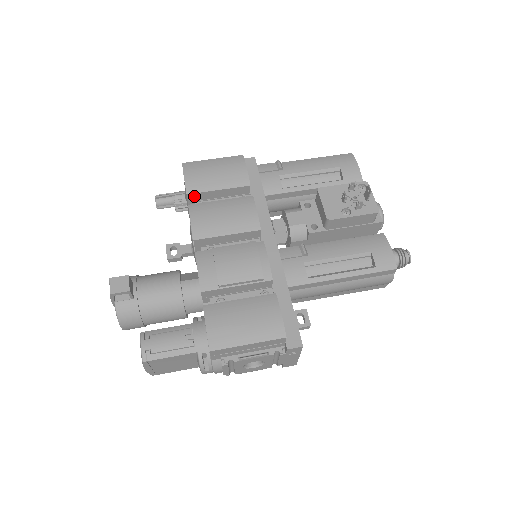
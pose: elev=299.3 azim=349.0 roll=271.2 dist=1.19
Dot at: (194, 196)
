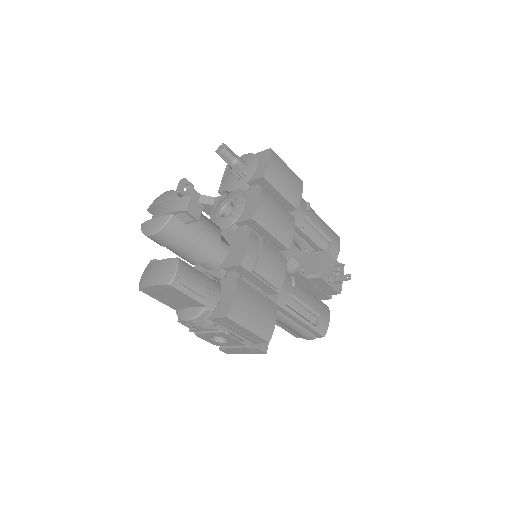
Dot at: (264, 181)
